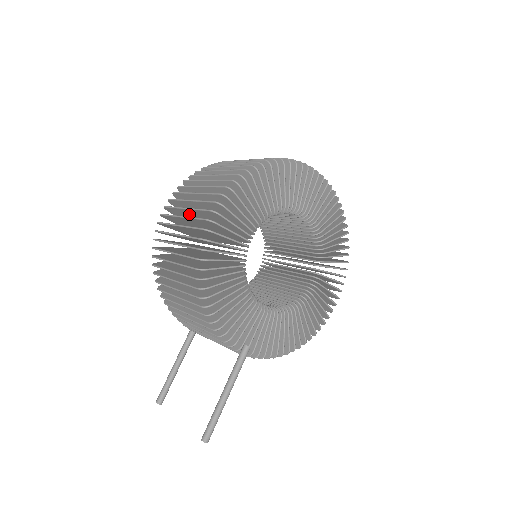
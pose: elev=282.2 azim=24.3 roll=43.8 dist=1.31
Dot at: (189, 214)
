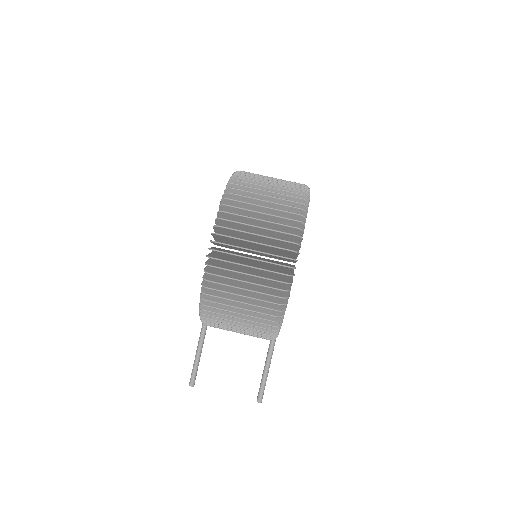
Dot at: occluded
